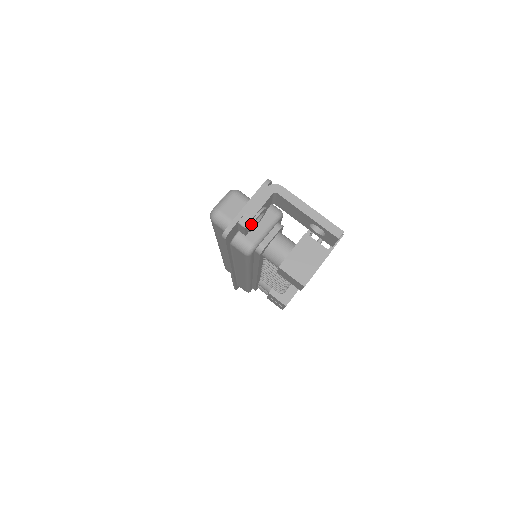
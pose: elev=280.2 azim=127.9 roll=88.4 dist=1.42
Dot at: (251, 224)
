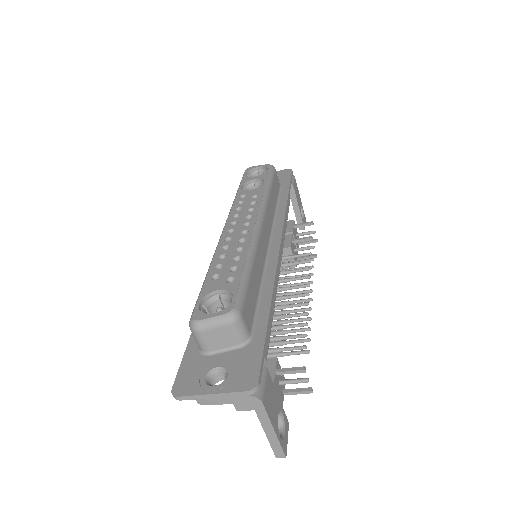
Dot at: occluded
